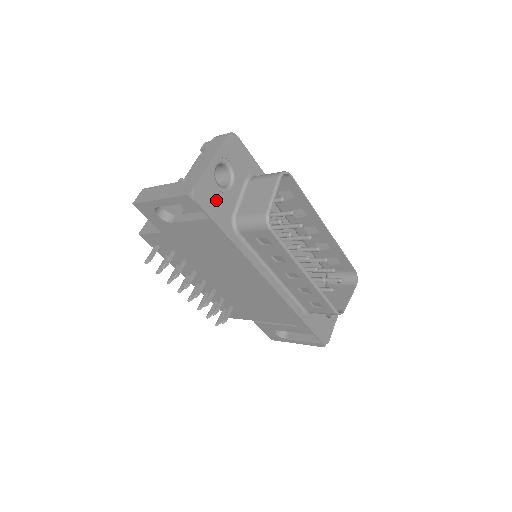
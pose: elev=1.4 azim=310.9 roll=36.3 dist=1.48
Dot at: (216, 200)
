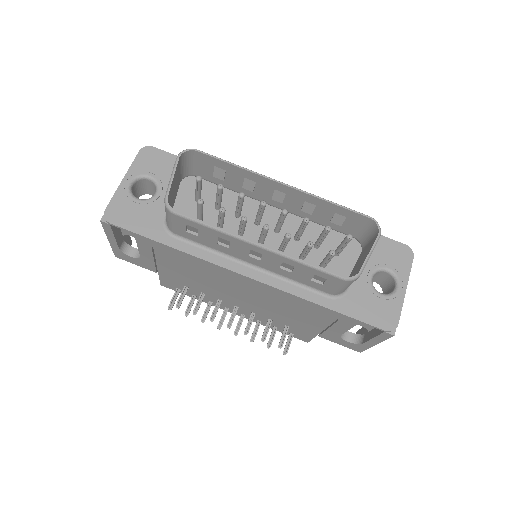
Dot at: (137, 213)
